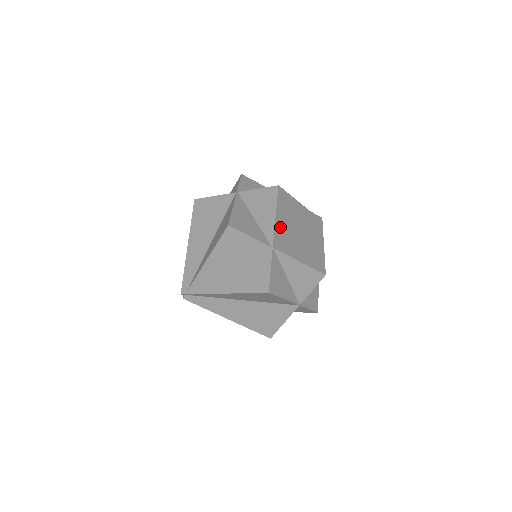
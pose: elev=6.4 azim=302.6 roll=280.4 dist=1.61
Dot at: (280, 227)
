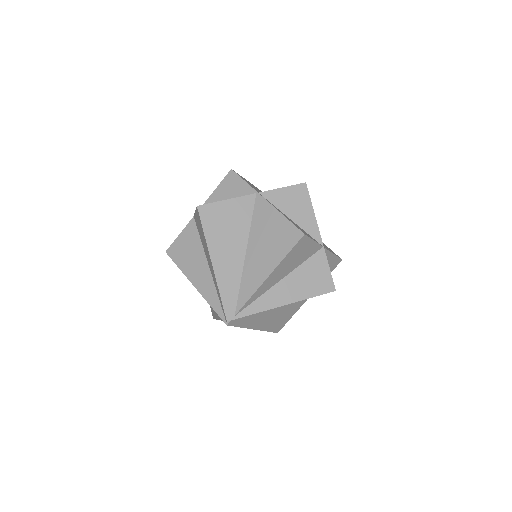
Dot at: occluded
